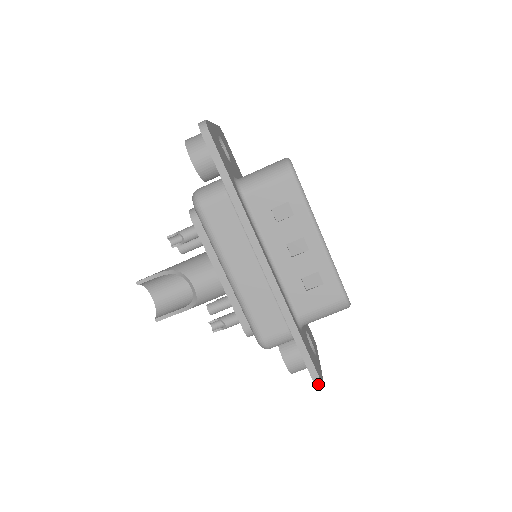
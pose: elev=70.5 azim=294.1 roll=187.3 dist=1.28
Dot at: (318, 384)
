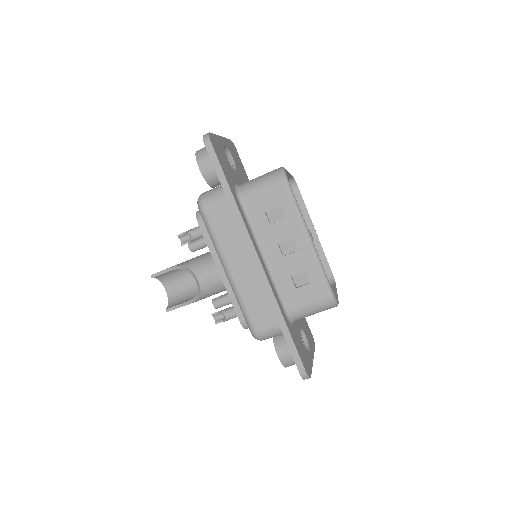
Dot at: (304, 375)
